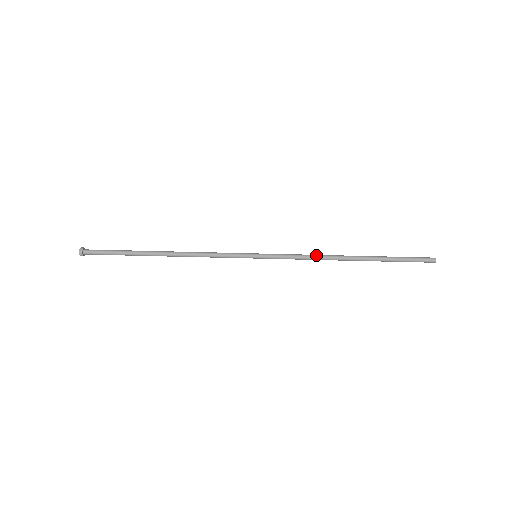
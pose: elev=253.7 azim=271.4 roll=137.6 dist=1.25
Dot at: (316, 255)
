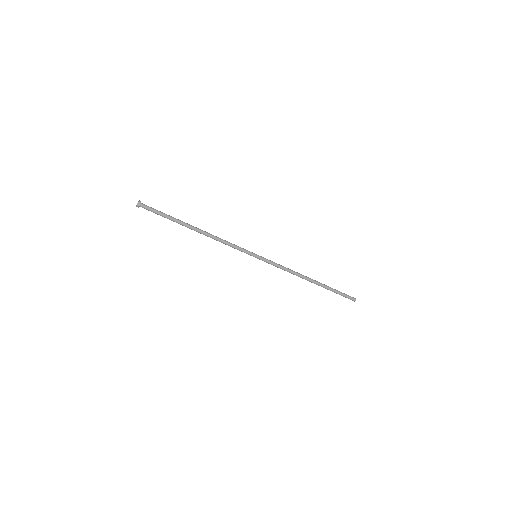
Dot at: (292, 273)
